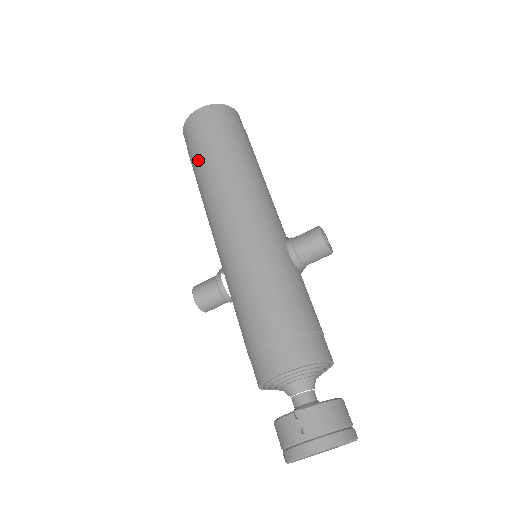
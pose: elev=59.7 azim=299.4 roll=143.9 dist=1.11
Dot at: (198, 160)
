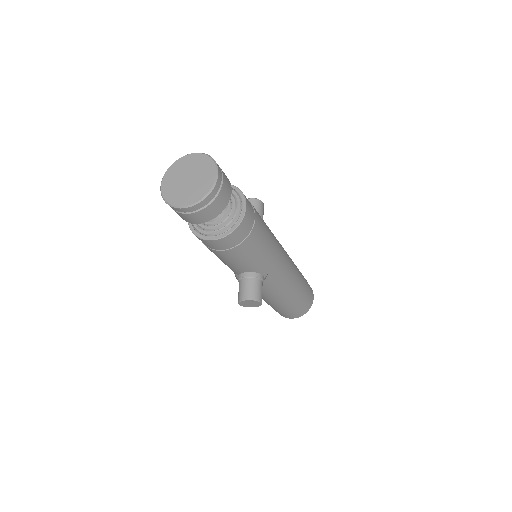
Dot at: occluded
